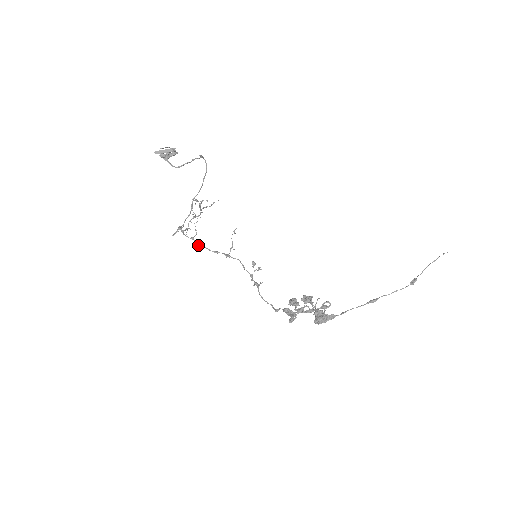
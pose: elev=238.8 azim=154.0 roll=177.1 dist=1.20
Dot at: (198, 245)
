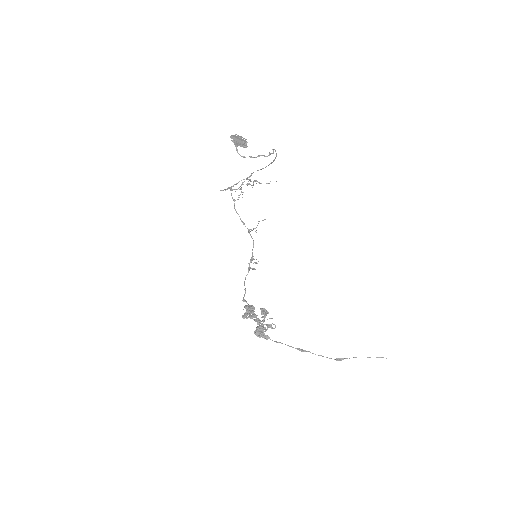
Dot at: occluded
